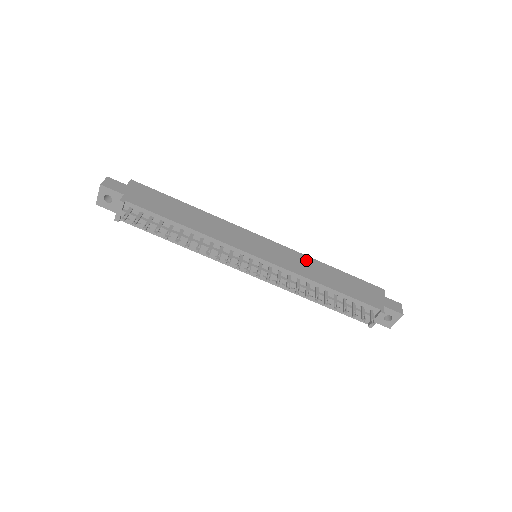
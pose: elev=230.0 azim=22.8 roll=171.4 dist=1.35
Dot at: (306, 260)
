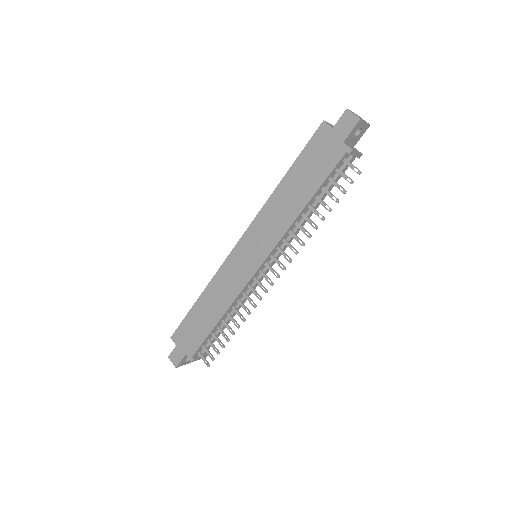
Dot at: (270, 209)
